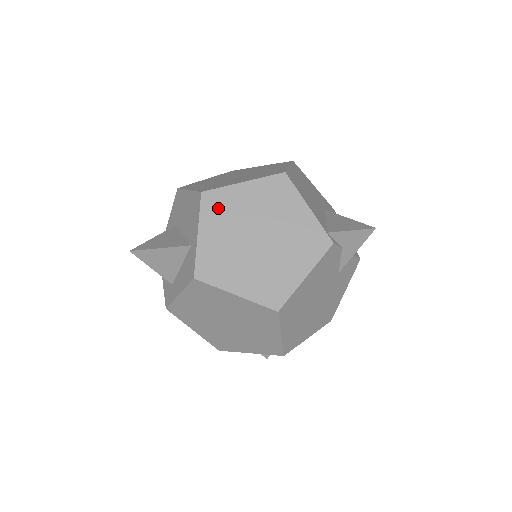
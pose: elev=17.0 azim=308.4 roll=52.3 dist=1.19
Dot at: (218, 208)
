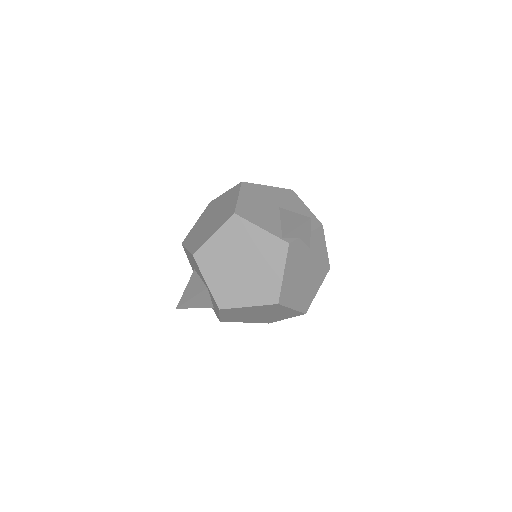
Dot at: (208, 260)
